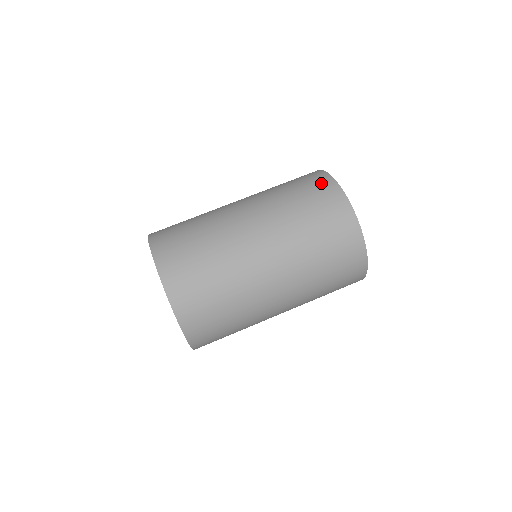
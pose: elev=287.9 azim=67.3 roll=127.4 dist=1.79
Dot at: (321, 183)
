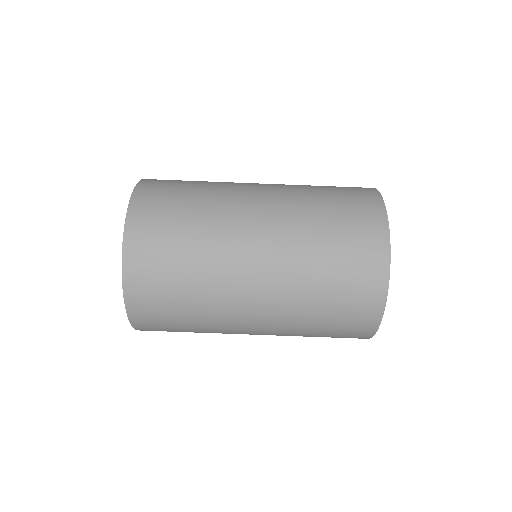
Dot at: (364, 197)
